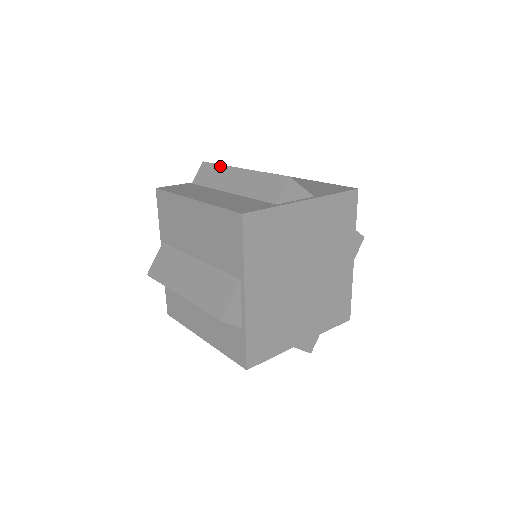
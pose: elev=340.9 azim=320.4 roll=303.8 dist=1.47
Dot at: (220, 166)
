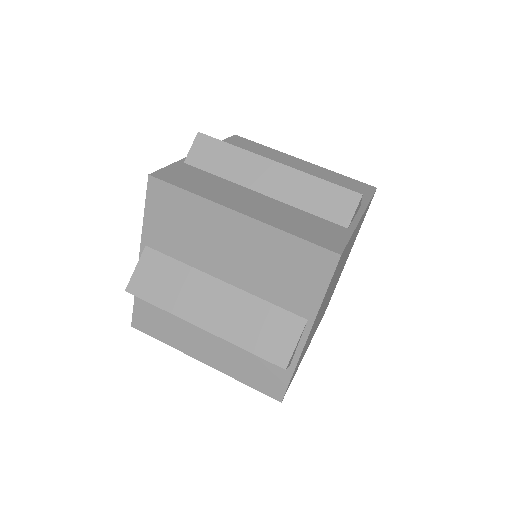
Dot at: (236, 149)
